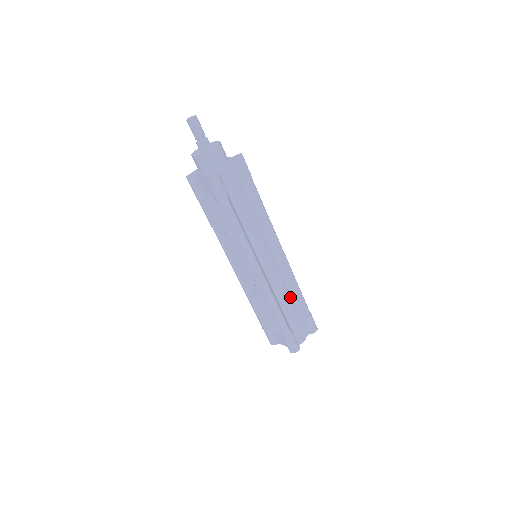
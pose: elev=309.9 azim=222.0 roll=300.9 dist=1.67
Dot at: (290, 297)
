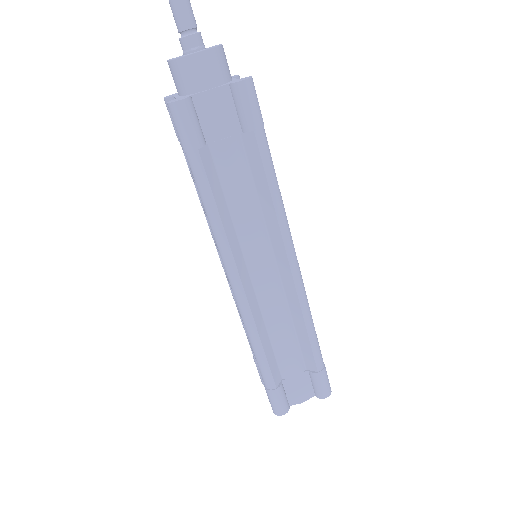
Dot at: (294, 336)
